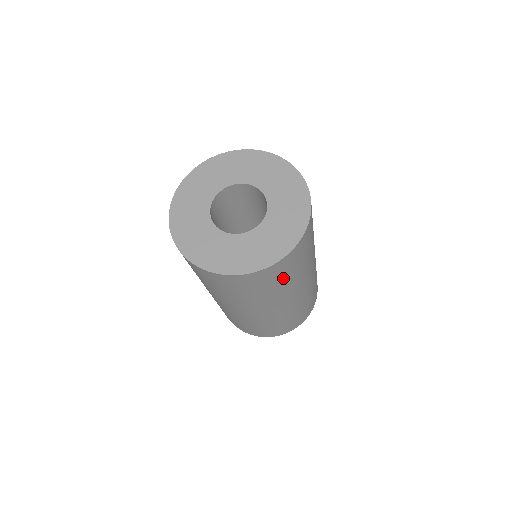
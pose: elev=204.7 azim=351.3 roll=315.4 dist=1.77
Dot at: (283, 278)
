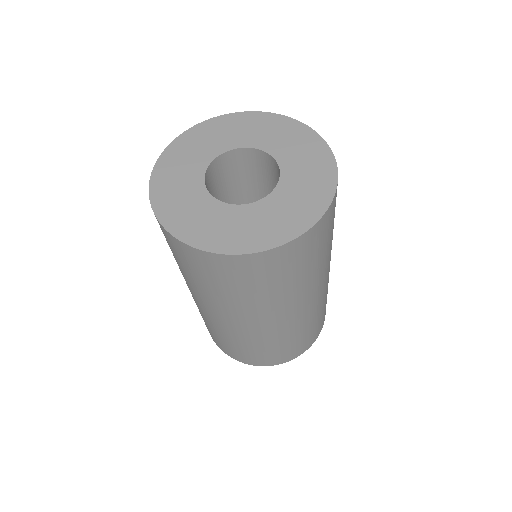
Dot at: (254, 284)
